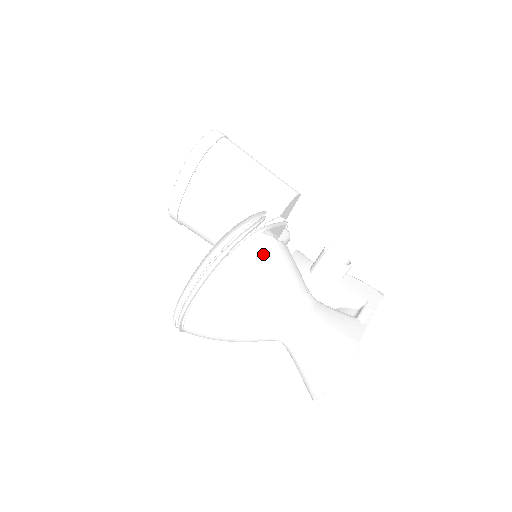
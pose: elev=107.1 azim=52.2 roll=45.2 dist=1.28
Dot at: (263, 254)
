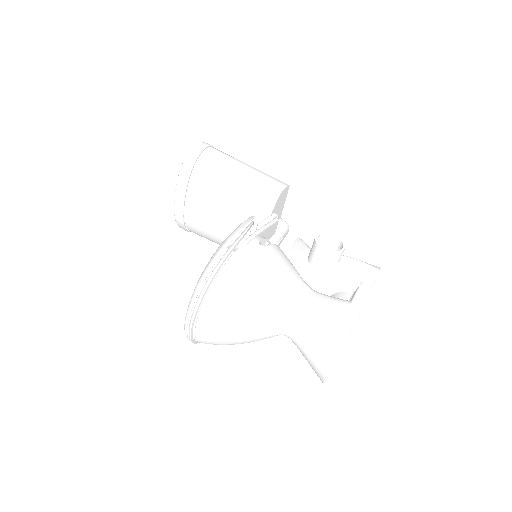
Dot at: (250, 265)
